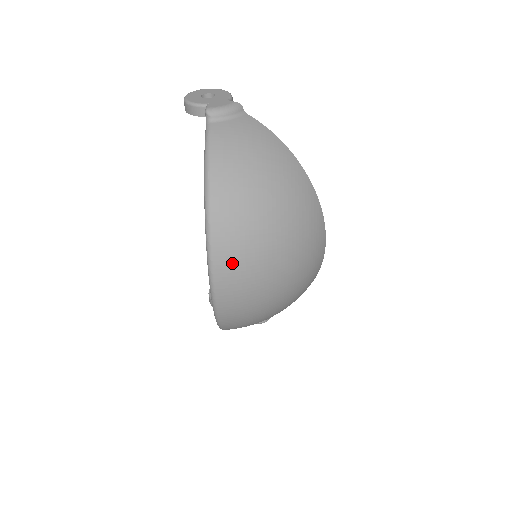
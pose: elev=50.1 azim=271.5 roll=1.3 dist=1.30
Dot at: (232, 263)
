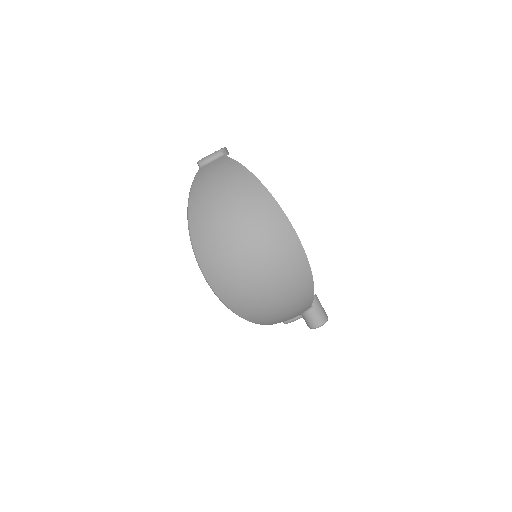
Dot at: (207, 254)
